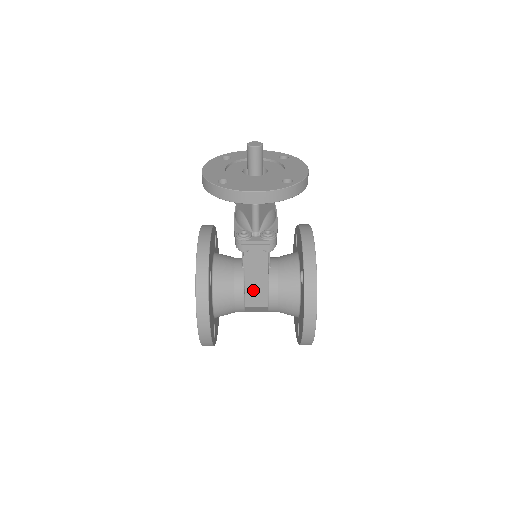
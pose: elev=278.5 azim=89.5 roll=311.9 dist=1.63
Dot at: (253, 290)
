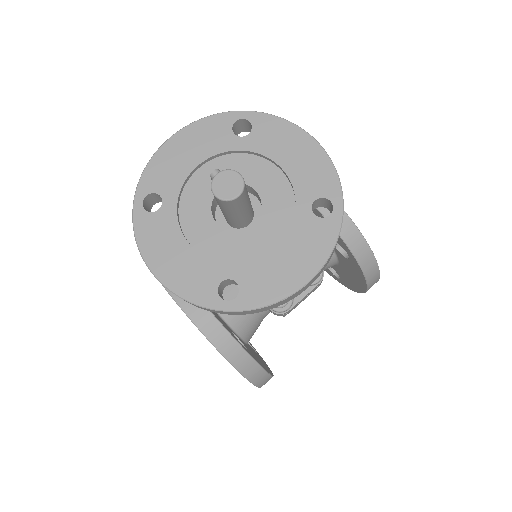
Dot at: occluded
